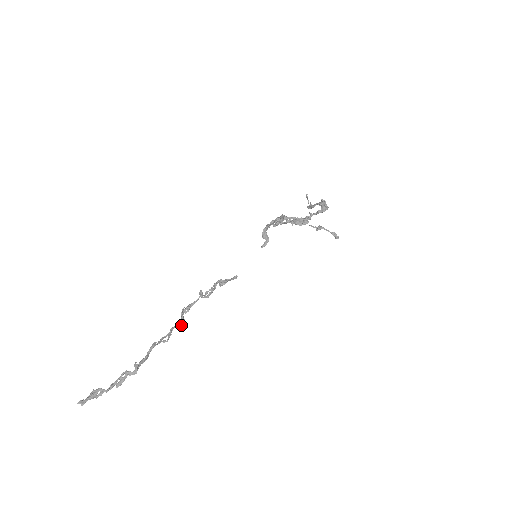
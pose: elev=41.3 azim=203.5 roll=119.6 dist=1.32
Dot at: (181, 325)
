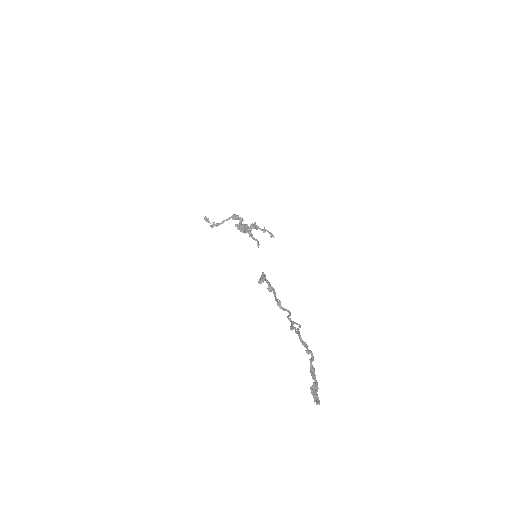
Dot at: occluded
